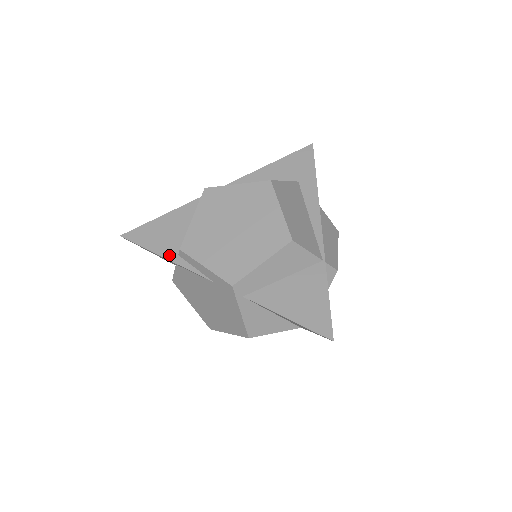
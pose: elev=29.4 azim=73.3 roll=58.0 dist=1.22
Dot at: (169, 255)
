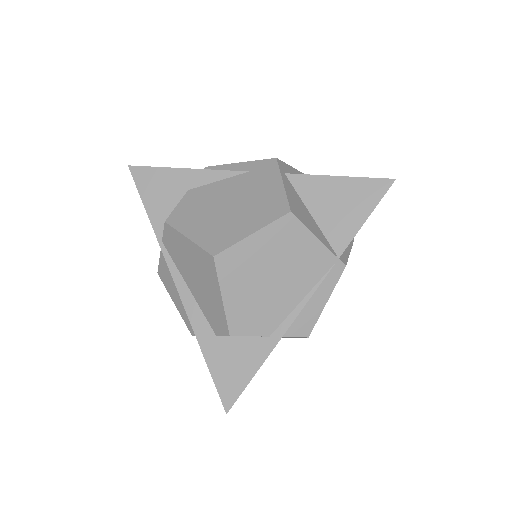
Dot at: (190, 171)
